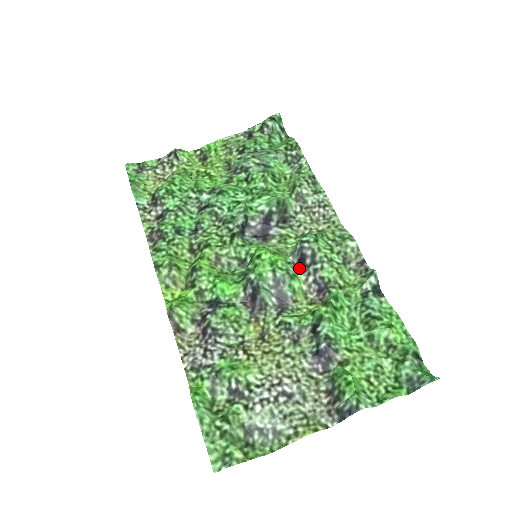
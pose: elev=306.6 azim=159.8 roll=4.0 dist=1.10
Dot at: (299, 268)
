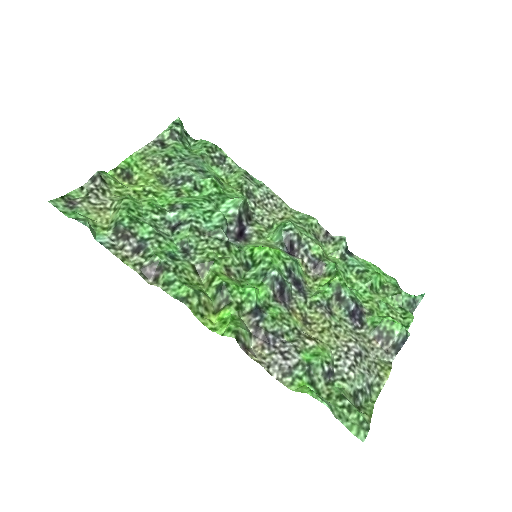
Dot at: (291, 254)
